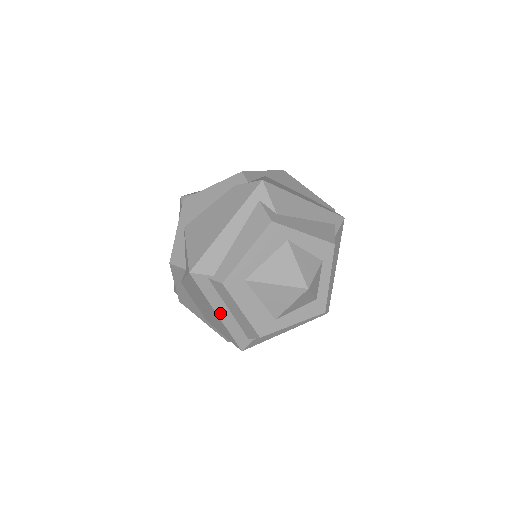
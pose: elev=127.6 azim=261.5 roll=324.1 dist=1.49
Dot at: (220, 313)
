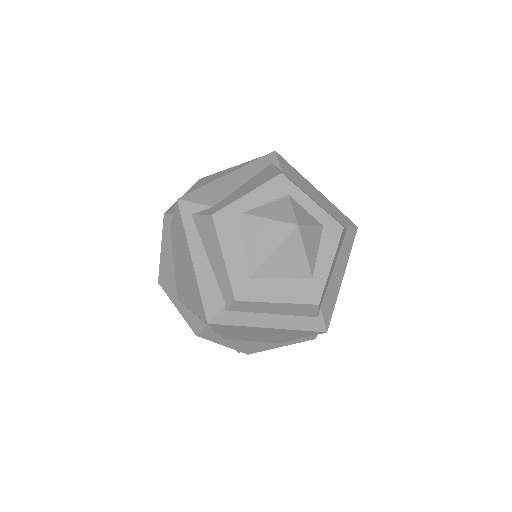
Dot at: (270, 325)
